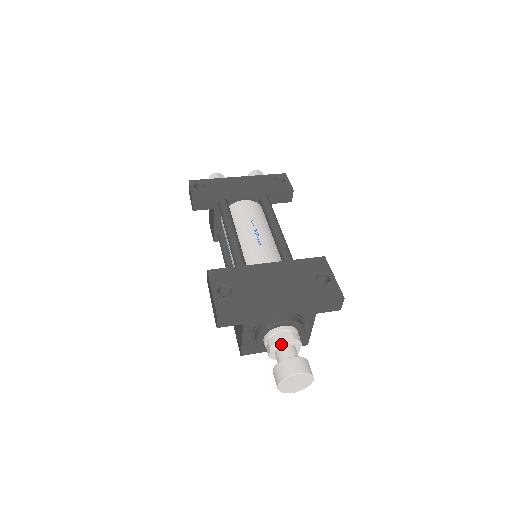
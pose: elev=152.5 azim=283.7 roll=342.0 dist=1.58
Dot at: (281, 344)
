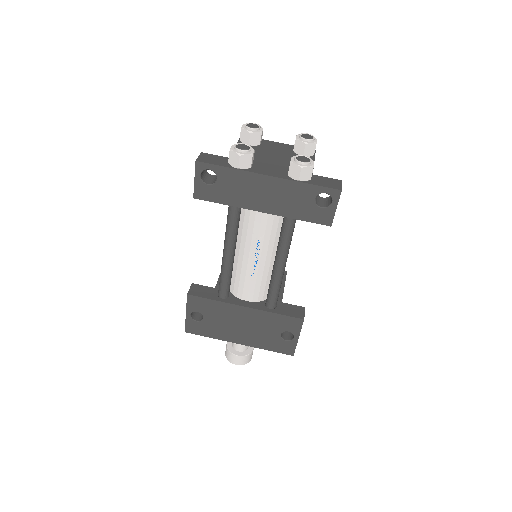
Dot at: occluded
